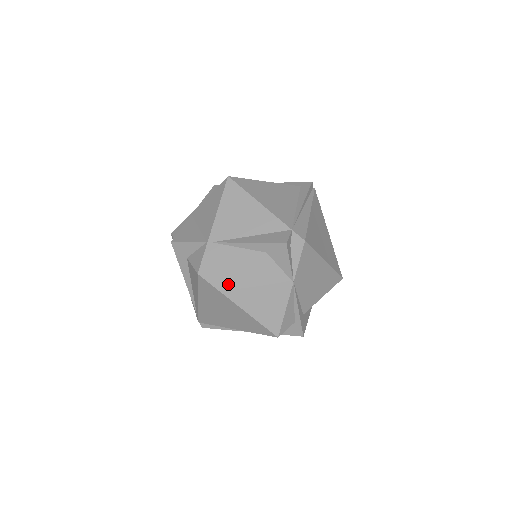
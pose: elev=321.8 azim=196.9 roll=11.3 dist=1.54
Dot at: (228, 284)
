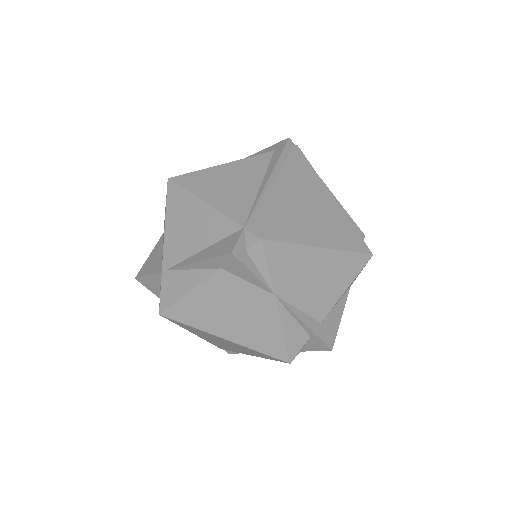
Dot at: (198, 317)
